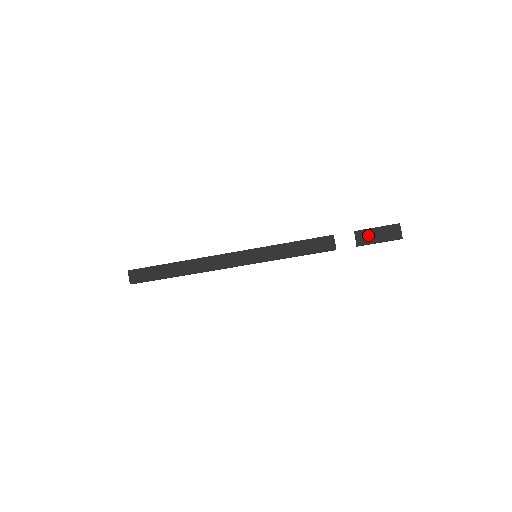
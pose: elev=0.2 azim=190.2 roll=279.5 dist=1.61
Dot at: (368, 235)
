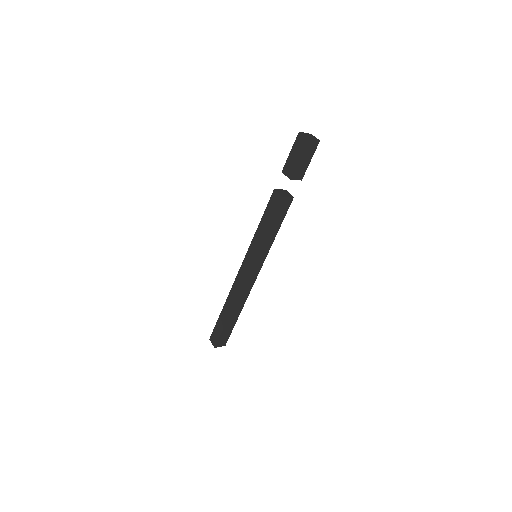
Dot at: (290, 164)
